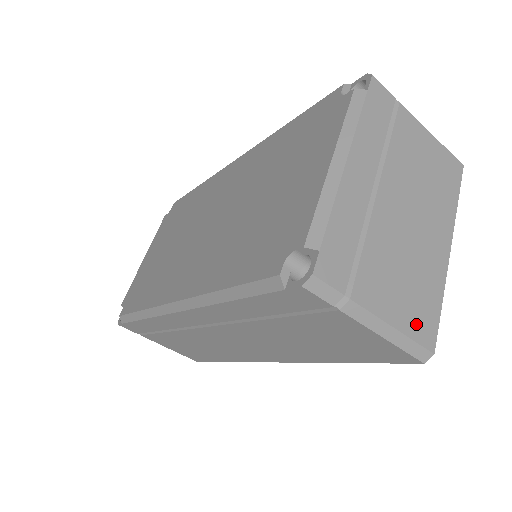
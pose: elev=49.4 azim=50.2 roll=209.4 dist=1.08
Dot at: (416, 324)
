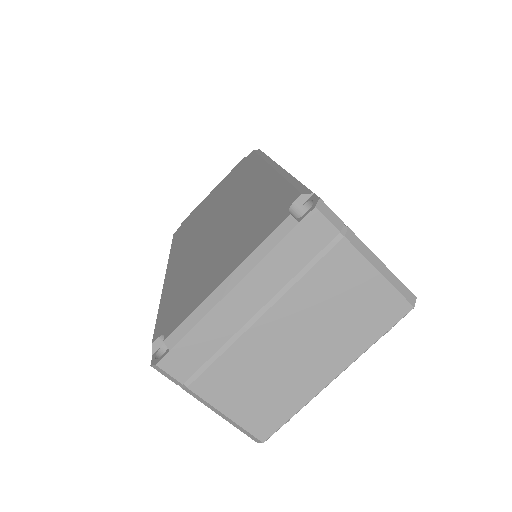
Dot at: (253, 419)
